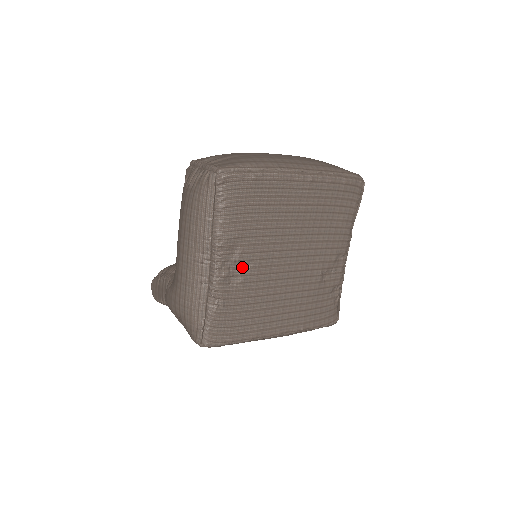
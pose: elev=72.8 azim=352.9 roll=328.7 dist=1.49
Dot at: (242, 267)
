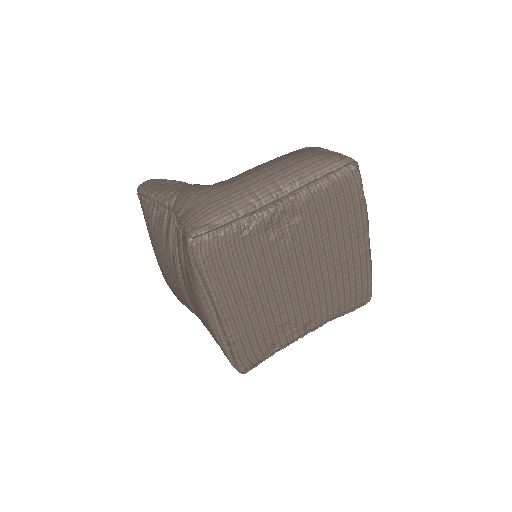
Dot at: (283, 233)
